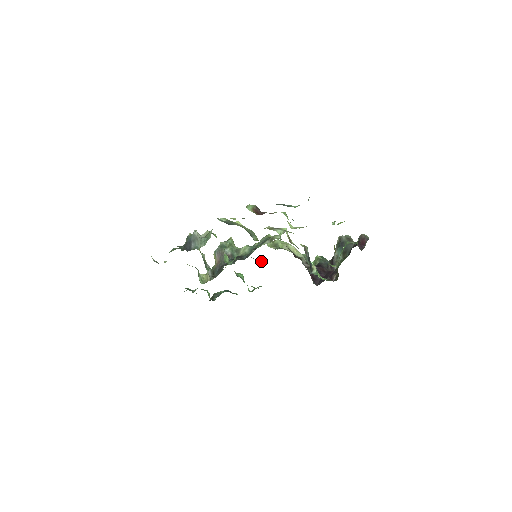
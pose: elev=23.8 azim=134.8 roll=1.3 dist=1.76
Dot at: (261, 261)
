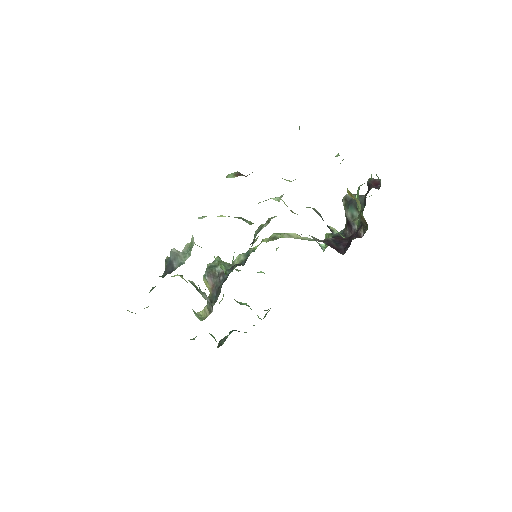
Dot at: (262, 272)
